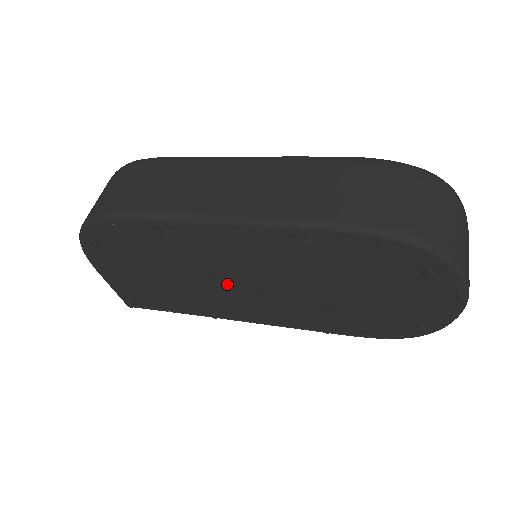
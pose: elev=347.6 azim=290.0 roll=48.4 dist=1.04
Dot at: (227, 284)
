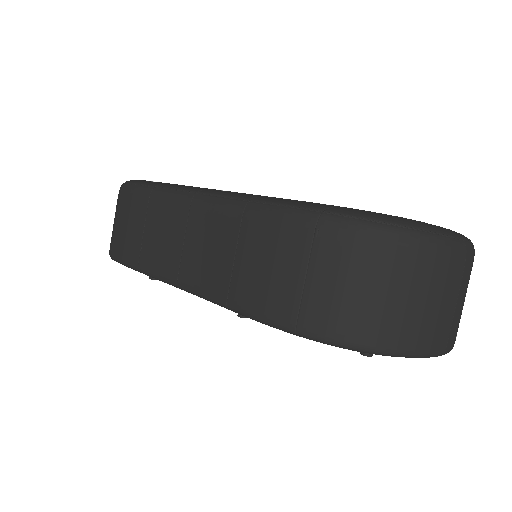
Dot at: occluded
